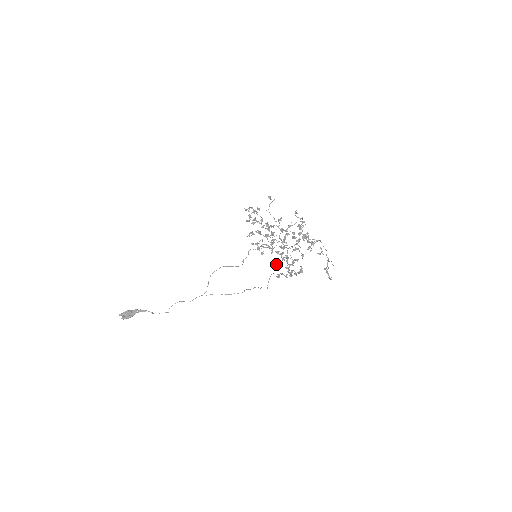
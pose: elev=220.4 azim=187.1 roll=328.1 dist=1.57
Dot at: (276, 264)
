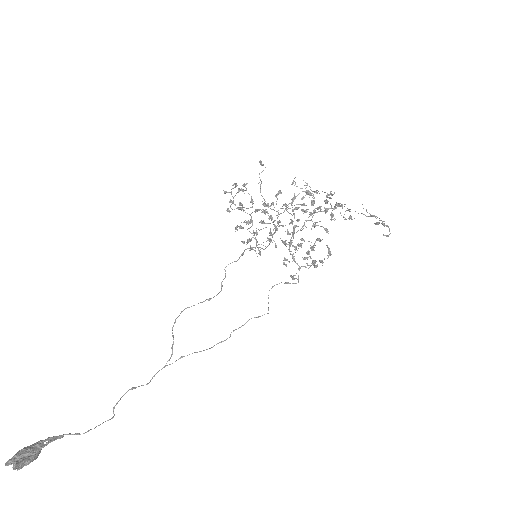
Dot at: (286, 260)
